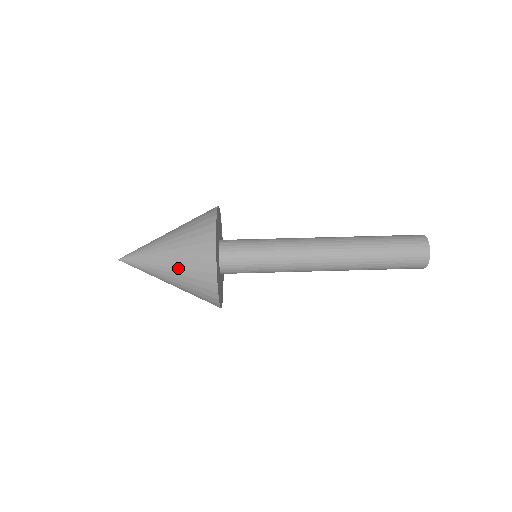
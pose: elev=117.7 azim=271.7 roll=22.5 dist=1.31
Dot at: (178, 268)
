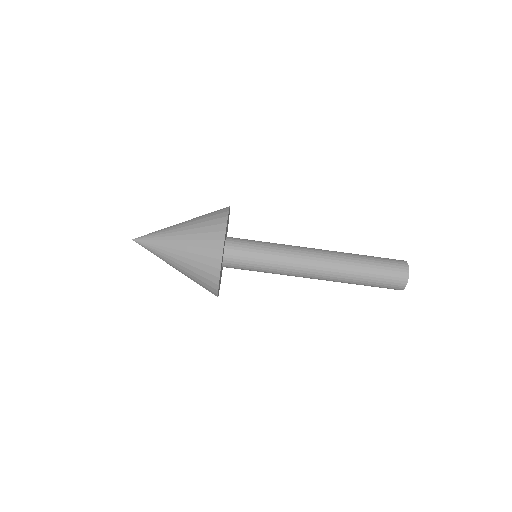
Dot at: occluded
